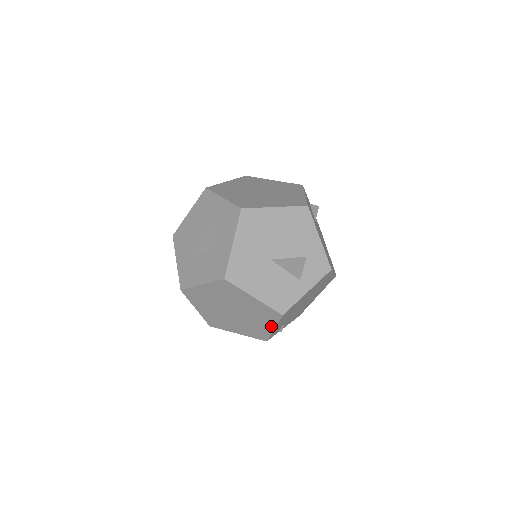
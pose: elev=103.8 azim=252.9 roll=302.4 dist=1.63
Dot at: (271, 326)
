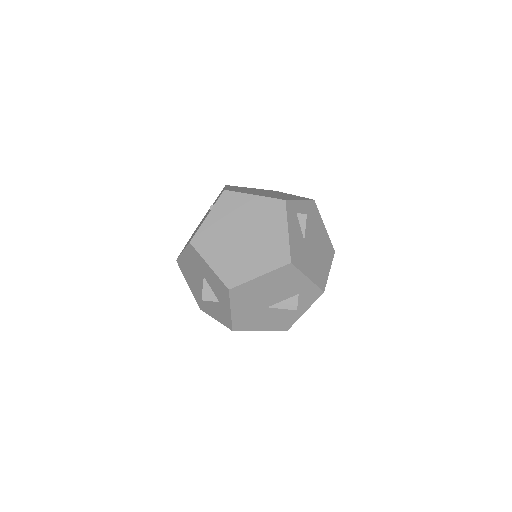
Dot at: occluded
